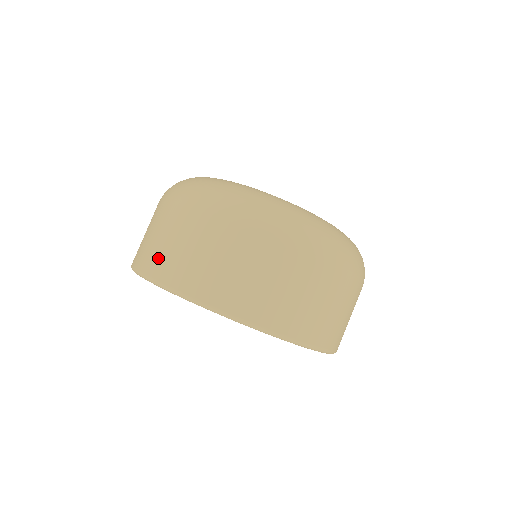
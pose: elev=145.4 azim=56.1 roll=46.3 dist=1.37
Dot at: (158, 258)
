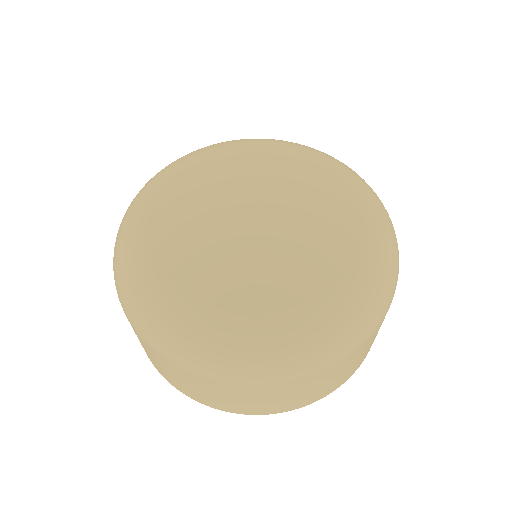
Dot at: (226, 406)
